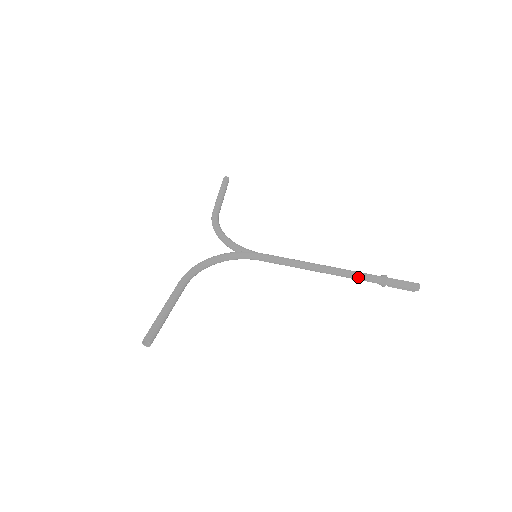
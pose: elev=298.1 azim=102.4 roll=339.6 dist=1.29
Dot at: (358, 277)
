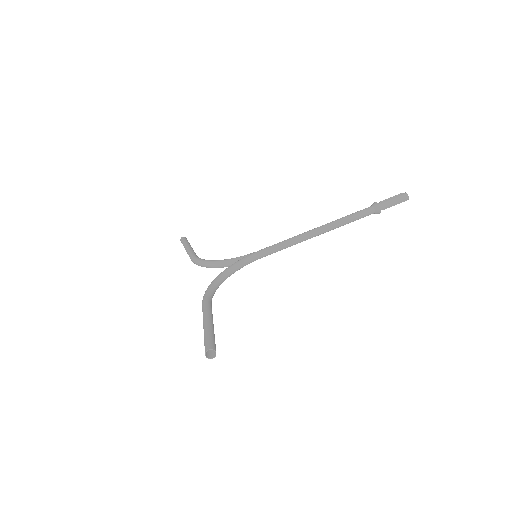
Dot at: (354, 217)
